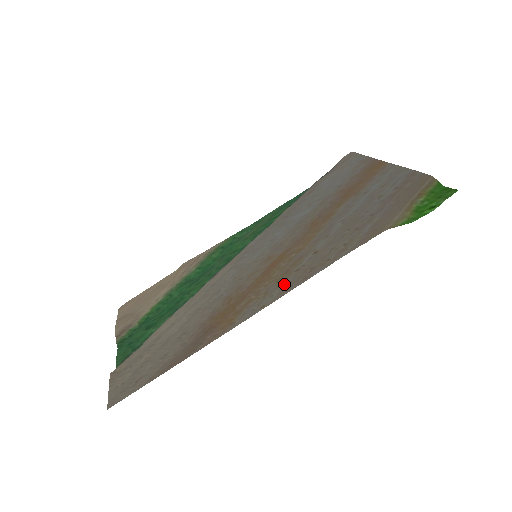
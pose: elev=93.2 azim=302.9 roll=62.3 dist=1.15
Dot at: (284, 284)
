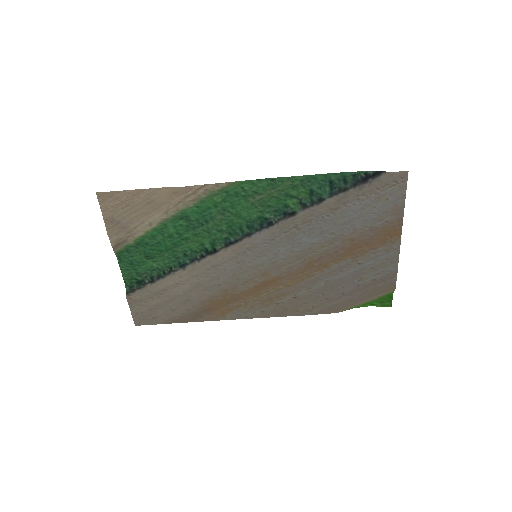
Dot at: (265, 309)
